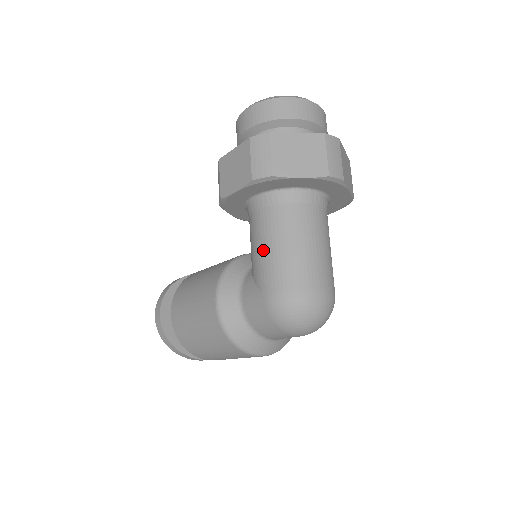
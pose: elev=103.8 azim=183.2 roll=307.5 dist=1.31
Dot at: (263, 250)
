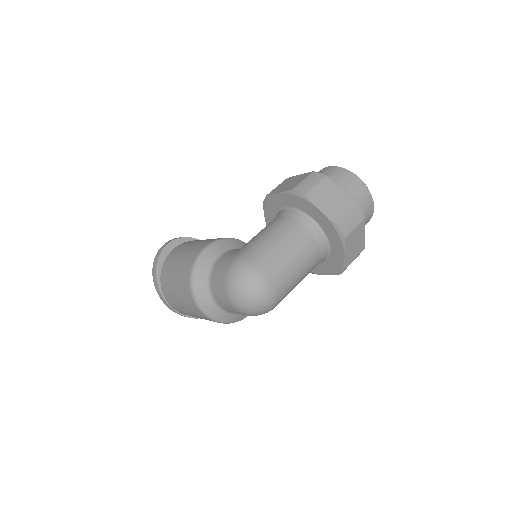
Dot at: (261, 235)
